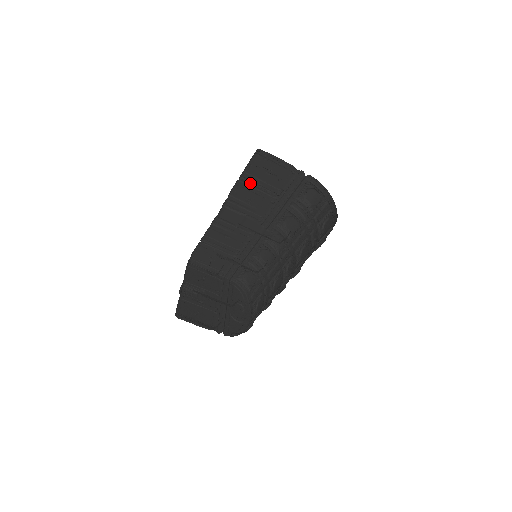
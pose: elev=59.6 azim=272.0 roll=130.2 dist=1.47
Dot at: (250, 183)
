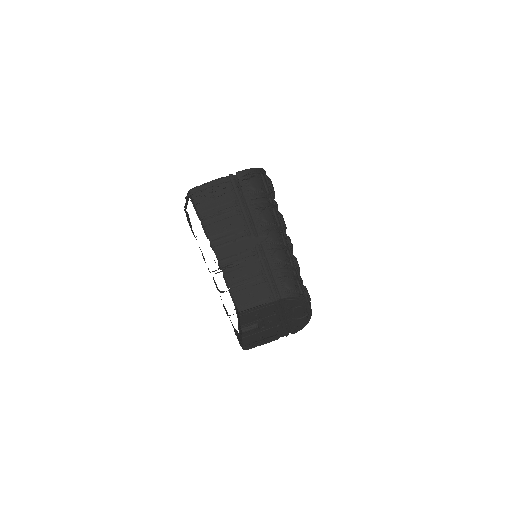
Dot at: (211, 217)
